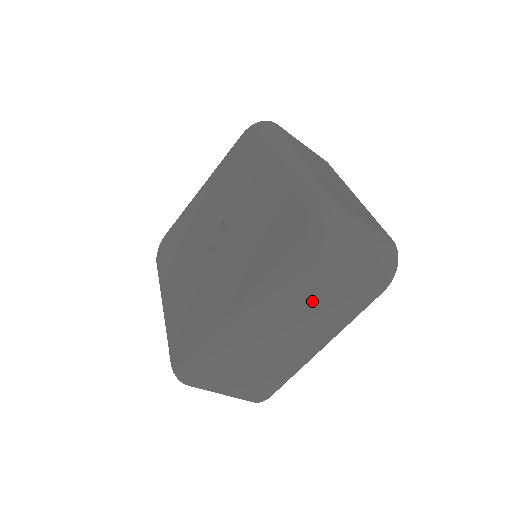
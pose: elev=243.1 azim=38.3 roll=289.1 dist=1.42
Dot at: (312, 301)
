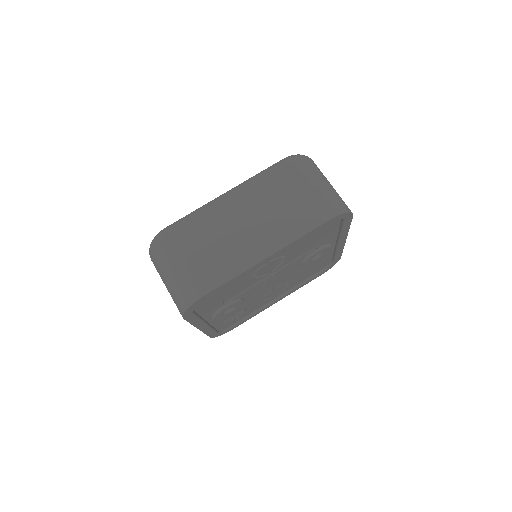
Dot at: (273, 199)
